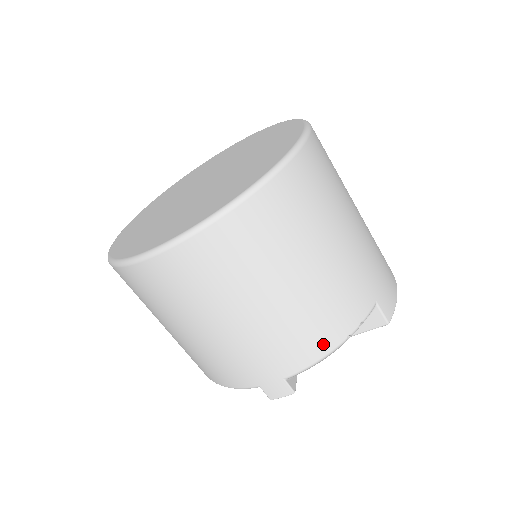
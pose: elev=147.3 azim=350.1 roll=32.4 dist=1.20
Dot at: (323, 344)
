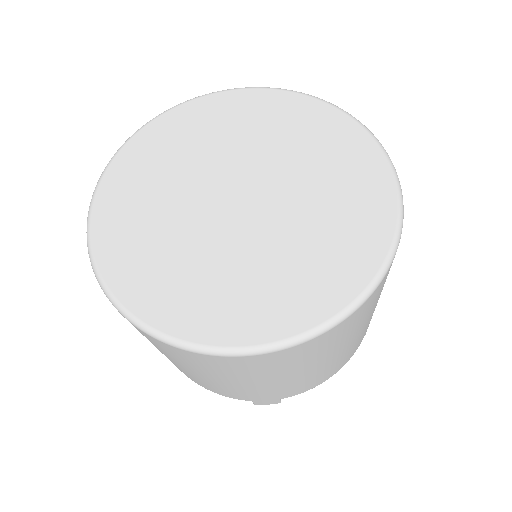
Dot at: (327, 377)
